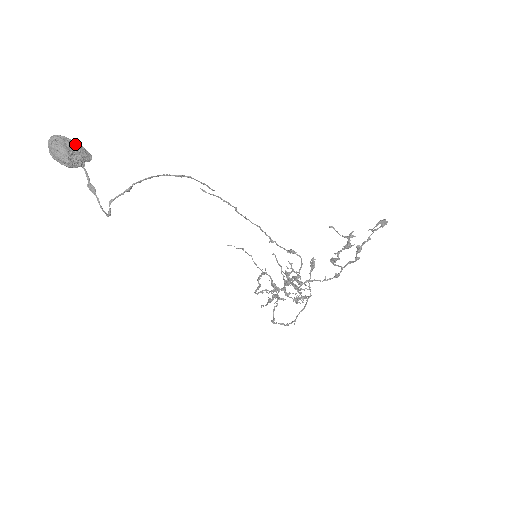
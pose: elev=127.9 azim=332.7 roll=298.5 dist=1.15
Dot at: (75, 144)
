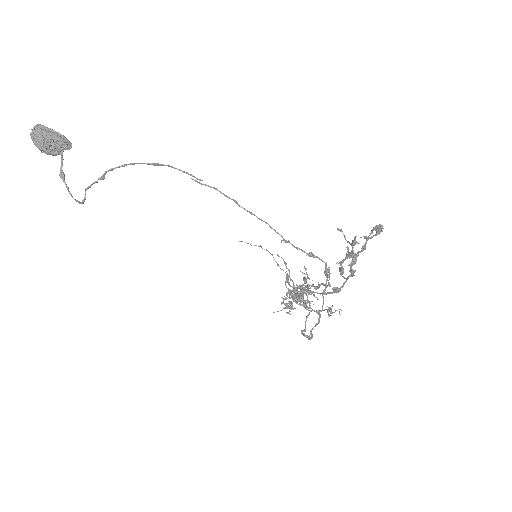
Dot at: (52, 133)
